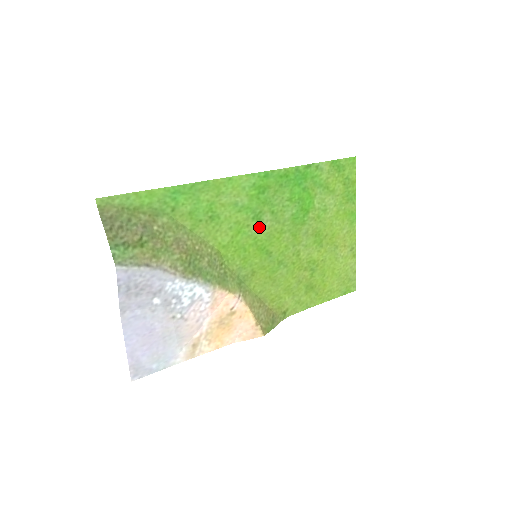
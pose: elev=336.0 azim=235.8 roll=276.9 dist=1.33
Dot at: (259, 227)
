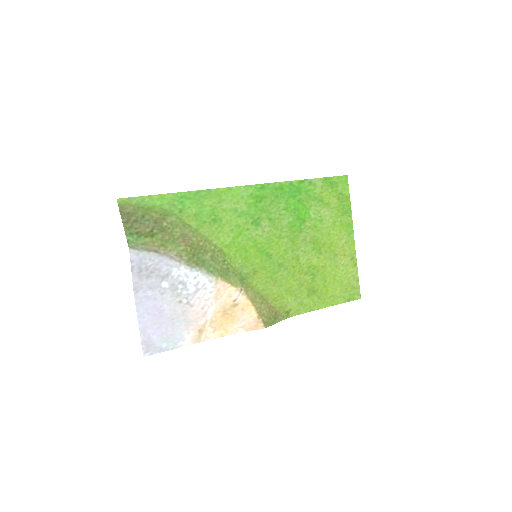
Dot at: (258, 231)
